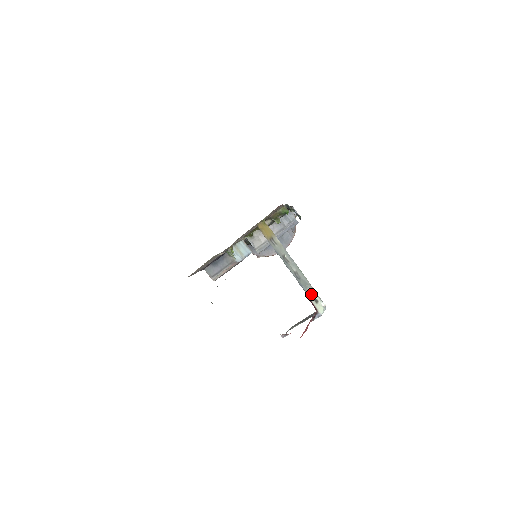
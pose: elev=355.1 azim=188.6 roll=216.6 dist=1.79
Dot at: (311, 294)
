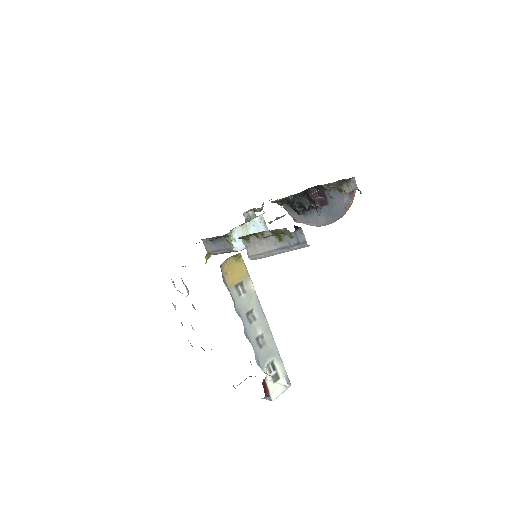
Dot at: (273, 367)
